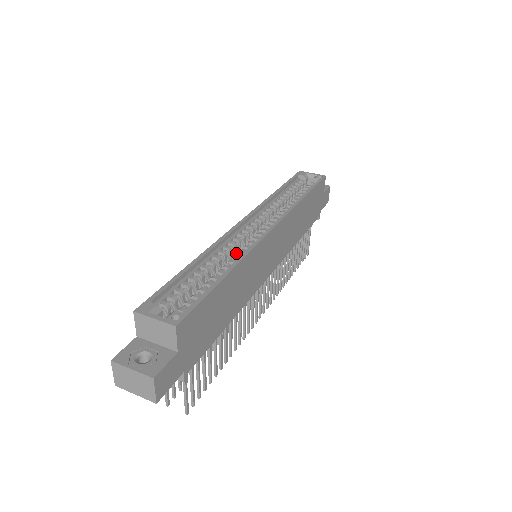
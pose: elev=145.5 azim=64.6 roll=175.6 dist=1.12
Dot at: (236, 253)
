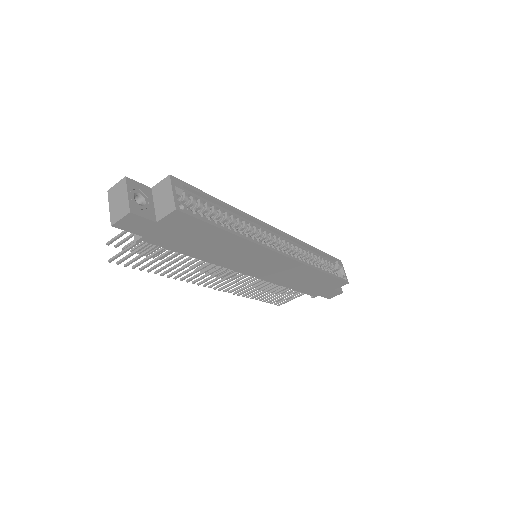
Dot at: occluded
